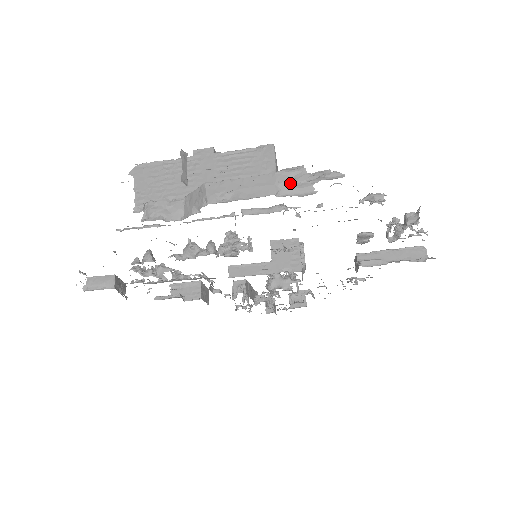
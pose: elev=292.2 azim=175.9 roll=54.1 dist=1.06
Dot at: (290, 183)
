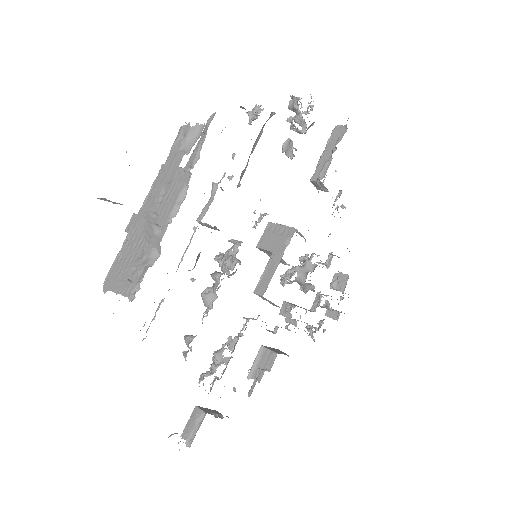
Dot at: (185, 140)
